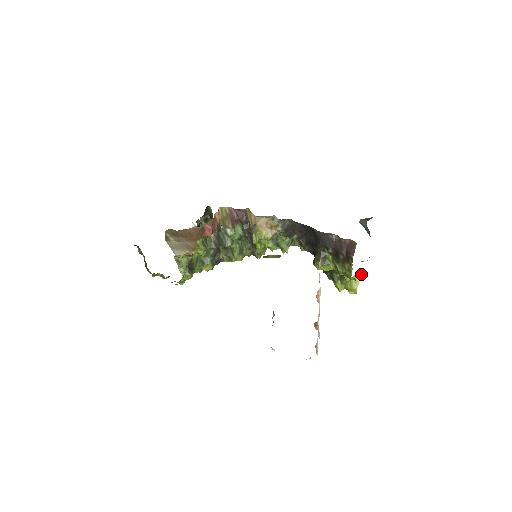
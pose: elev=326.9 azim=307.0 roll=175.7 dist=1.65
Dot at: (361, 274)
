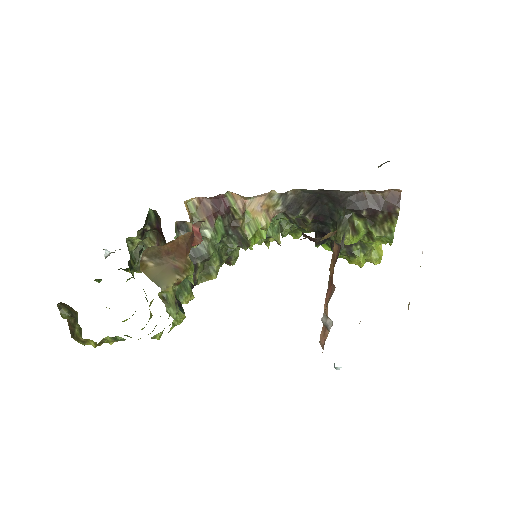
Dot at: occluded
